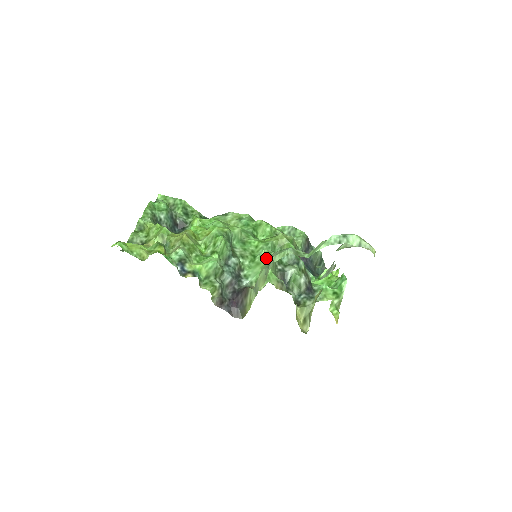
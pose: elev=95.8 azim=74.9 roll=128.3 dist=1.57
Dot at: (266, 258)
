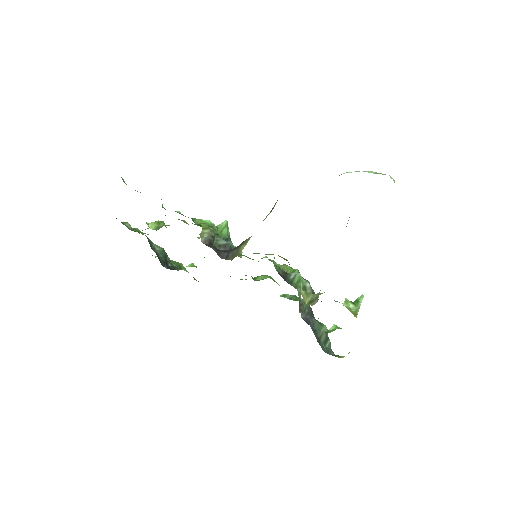
Dot at: occluded
